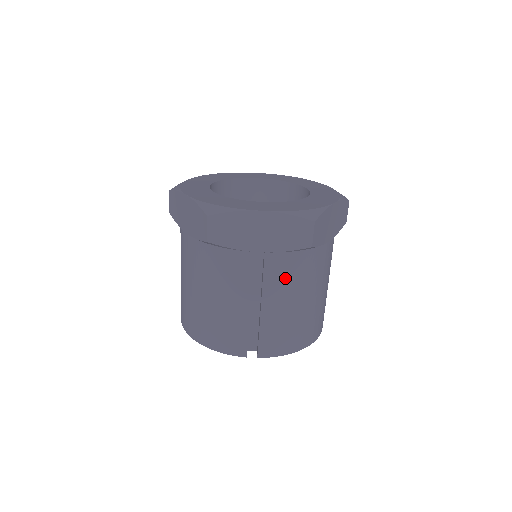
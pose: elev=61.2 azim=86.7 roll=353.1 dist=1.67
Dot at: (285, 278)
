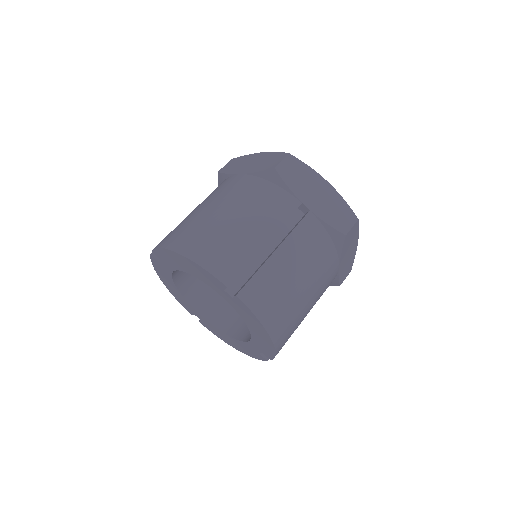
Dot at: (308, 245)
